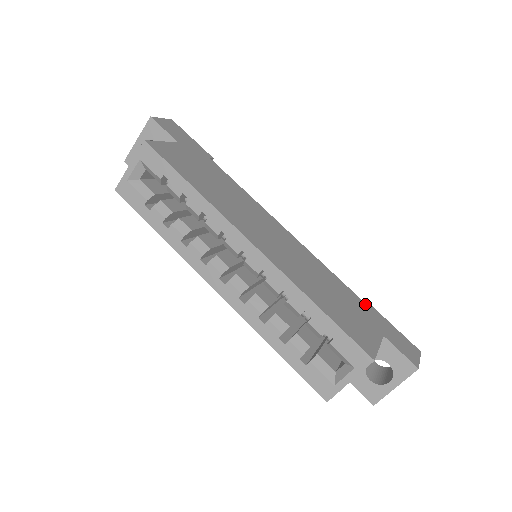
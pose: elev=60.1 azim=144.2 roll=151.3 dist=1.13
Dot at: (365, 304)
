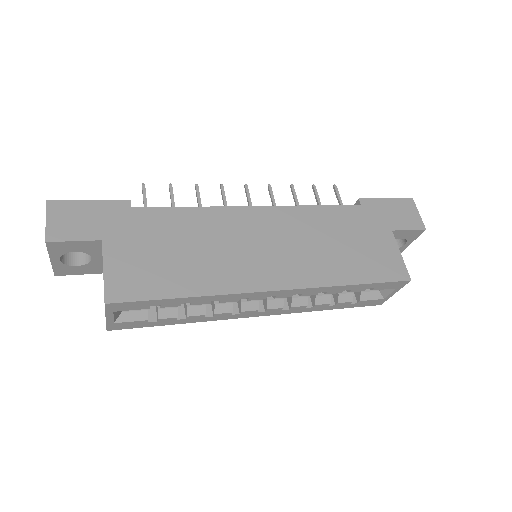
Dot at: (358, 207)
